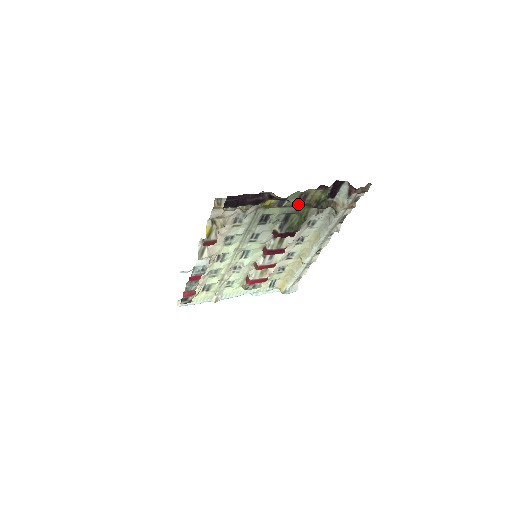
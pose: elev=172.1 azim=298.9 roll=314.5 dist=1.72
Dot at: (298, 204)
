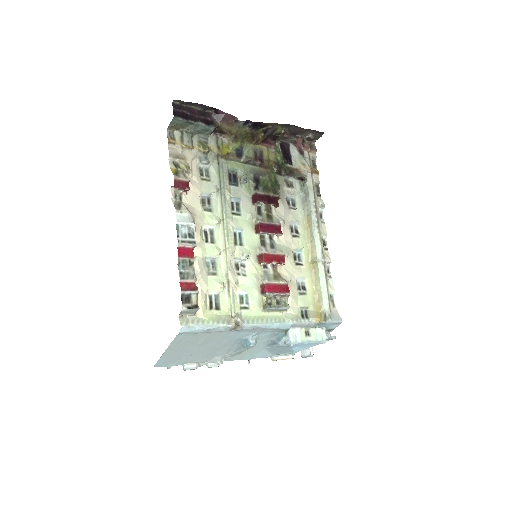
Dot at: (258, 161)
